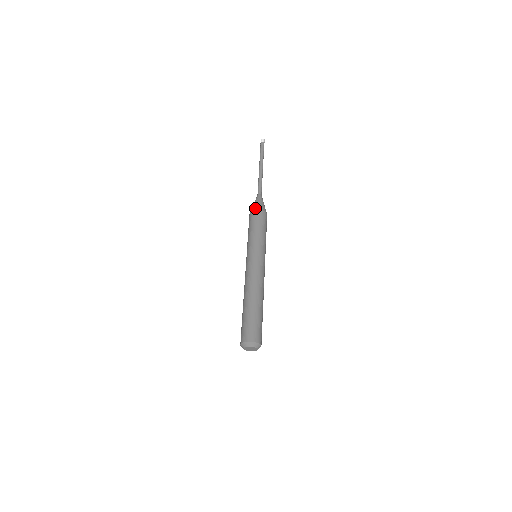
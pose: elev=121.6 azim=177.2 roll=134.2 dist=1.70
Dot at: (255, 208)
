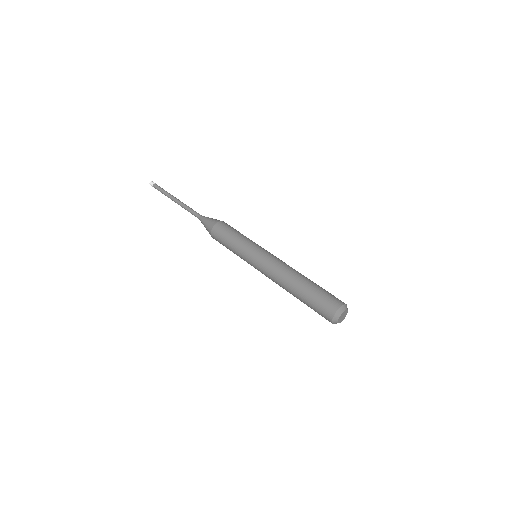
Dot at: (212, 225)
